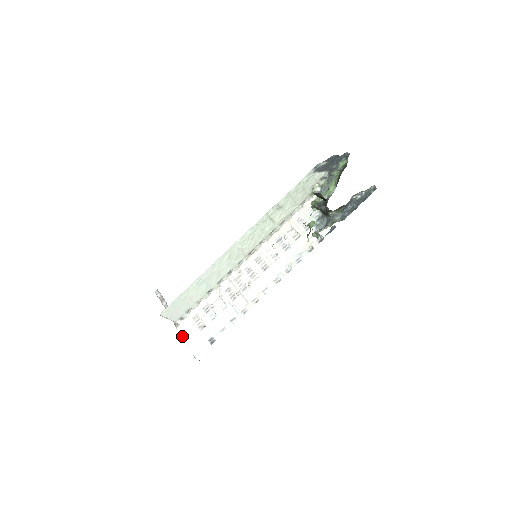
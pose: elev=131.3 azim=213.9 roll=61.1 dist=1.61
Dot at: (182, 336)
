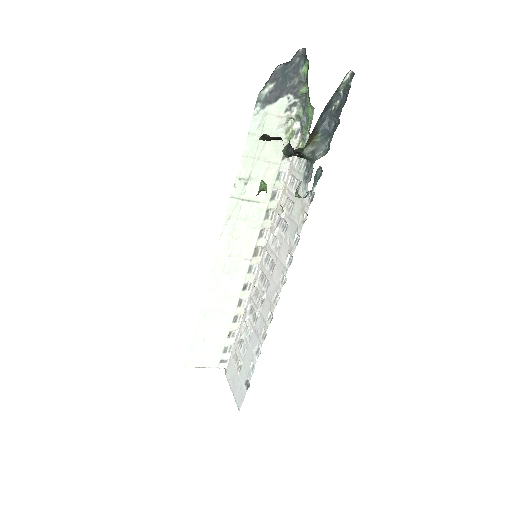
Dot at: (229, 383)
